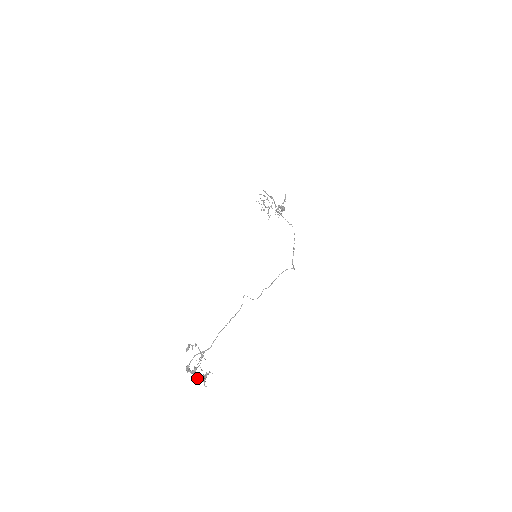
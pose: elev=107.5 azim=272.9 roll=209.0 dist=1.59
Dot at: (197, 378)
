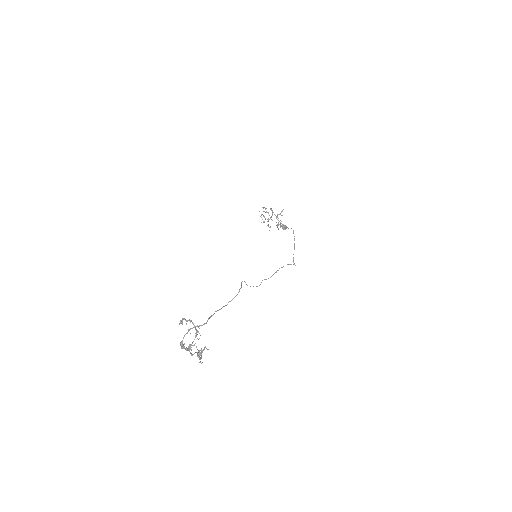
Dot at: (192, 354)
